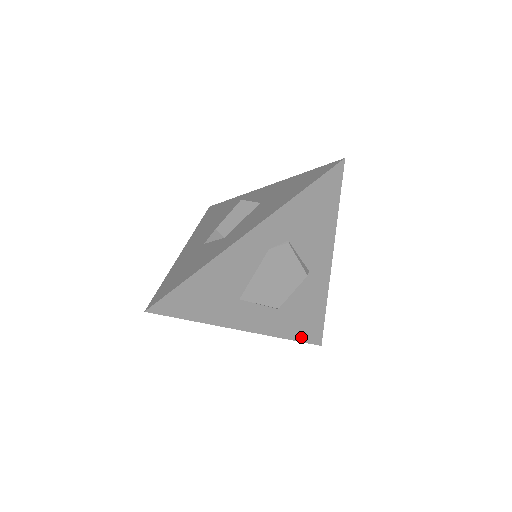
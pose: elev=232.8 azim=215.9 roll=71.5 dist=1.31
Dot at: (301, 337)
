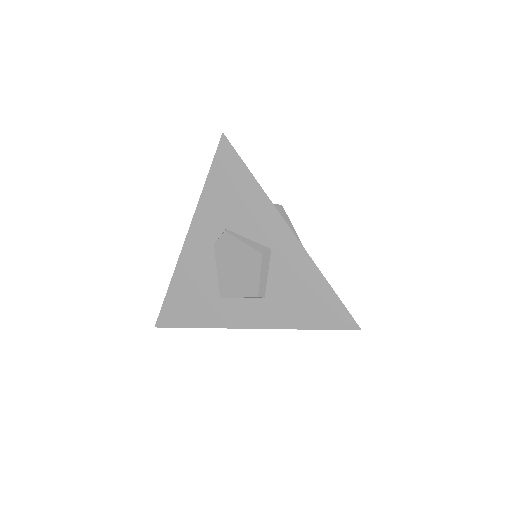
Dot at: (322, 324)
